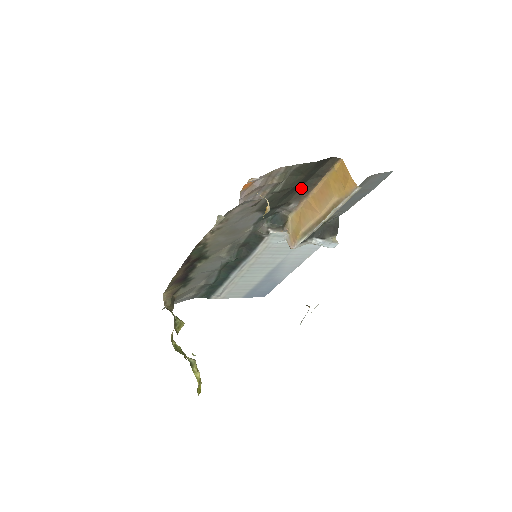
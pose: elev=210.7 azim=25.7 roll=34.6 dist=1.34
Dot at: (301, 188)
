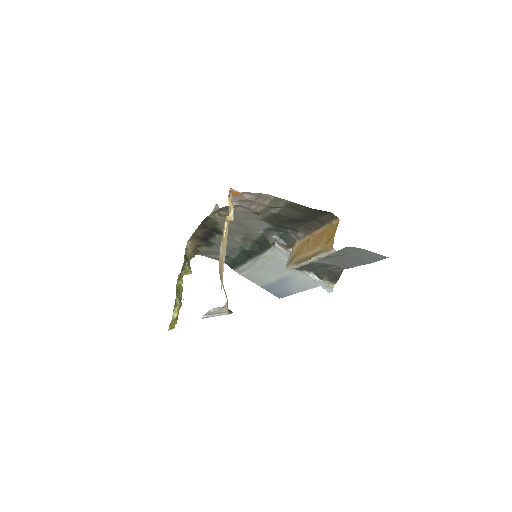
Dot at: (306, 224)
